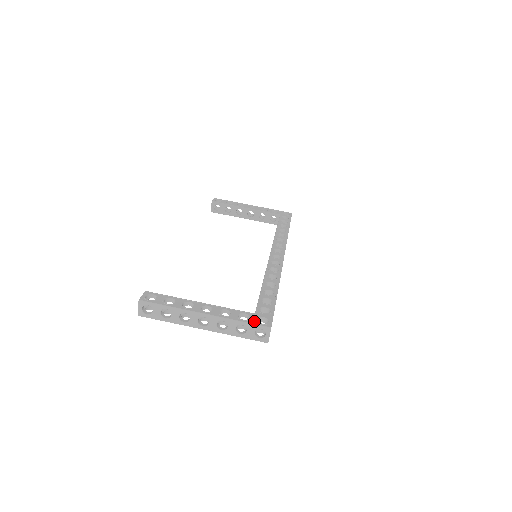
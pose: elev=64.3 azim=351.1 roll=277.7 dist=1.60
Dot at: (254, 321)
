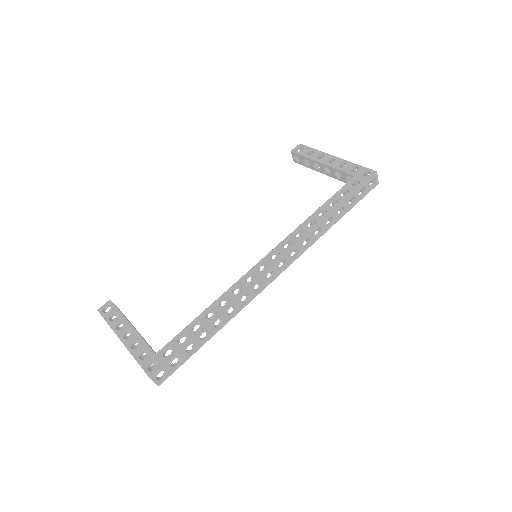
Dot at: (145, 364)
